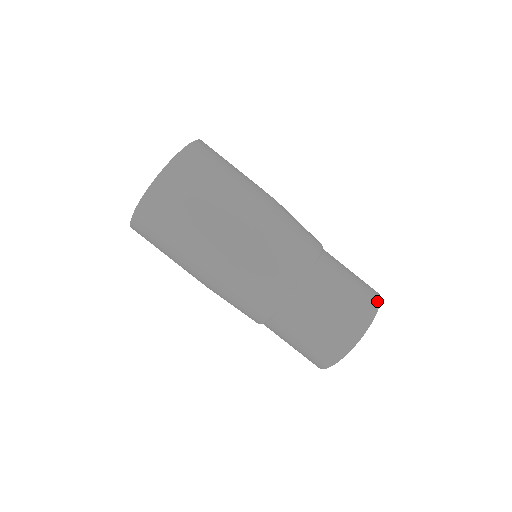
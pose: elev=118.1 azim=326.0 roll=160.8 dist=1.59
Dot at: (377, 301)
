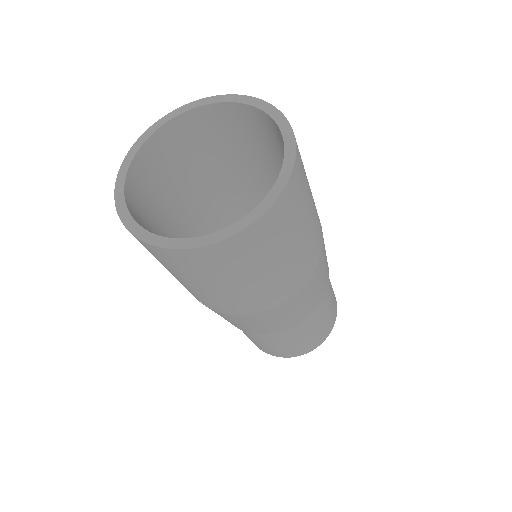
Dot at: (322, 341)
